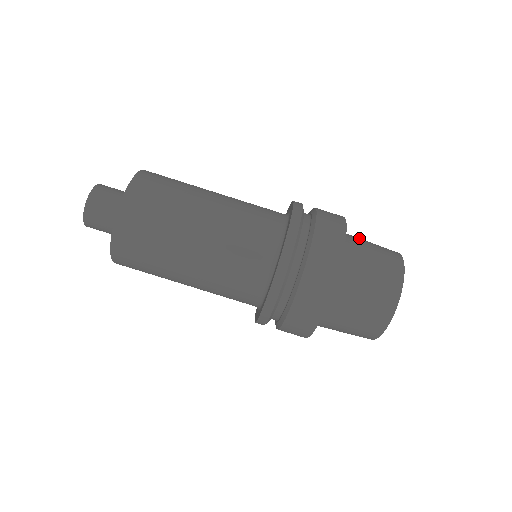
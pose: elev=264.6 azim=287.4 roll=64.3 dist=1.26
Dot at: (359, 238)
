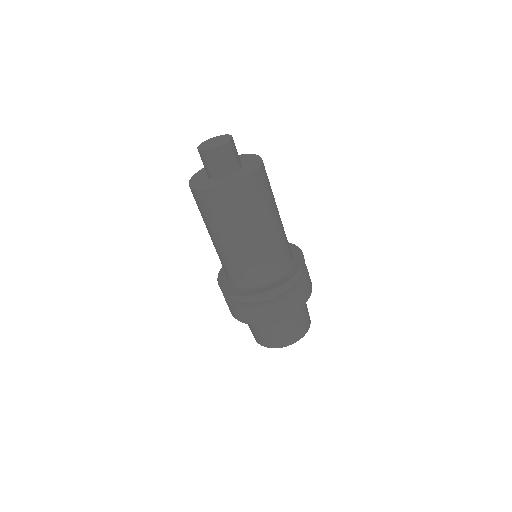
Dot at: (294, 319)
